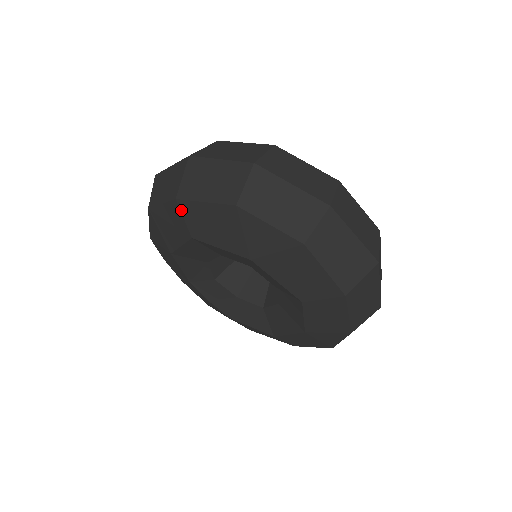
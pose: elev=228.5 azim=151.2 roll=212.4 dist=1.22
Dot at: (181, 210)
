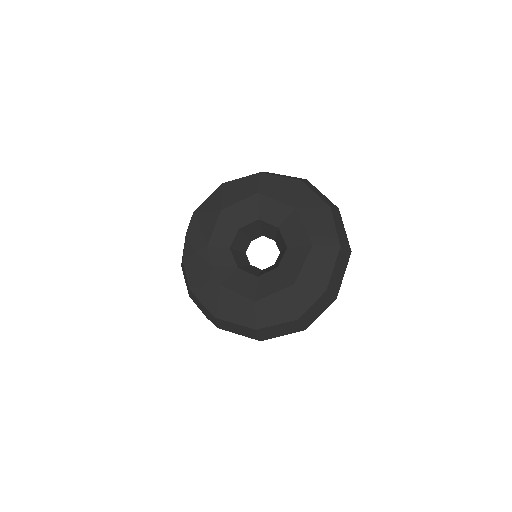
Dot at: (260, 178)
